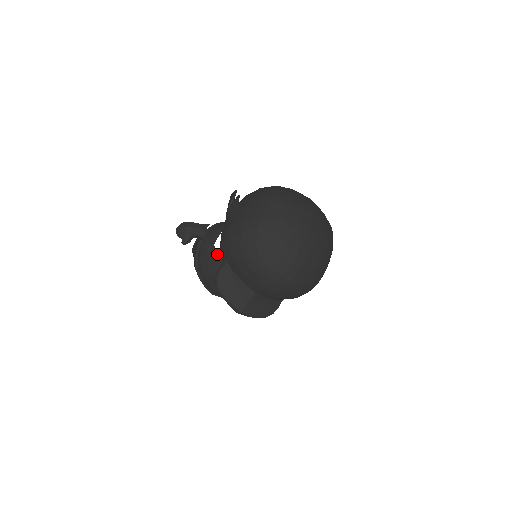
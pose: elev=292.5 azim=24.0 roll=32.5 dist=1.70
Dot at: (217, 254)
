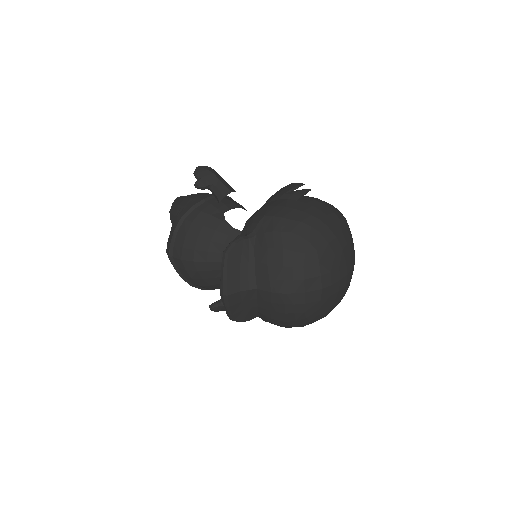
Dot at: (222, 223)
